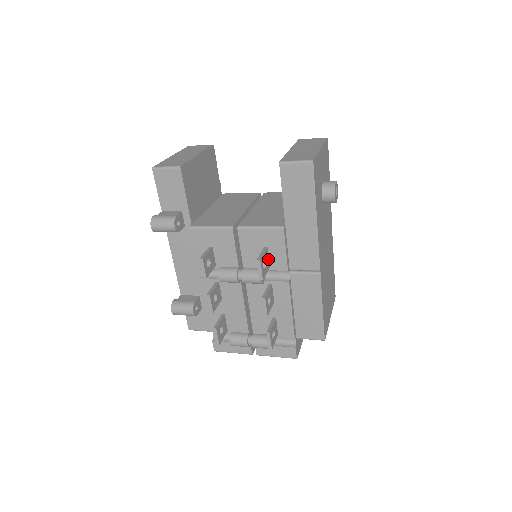
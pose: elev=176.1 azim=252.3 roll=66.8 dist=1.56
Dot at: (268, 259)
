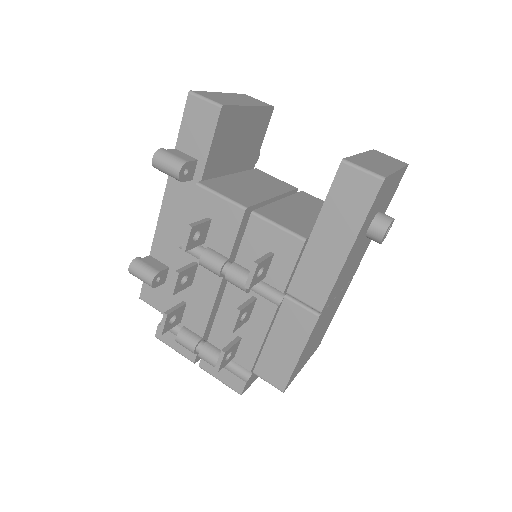
Dot at: (268, 267)
